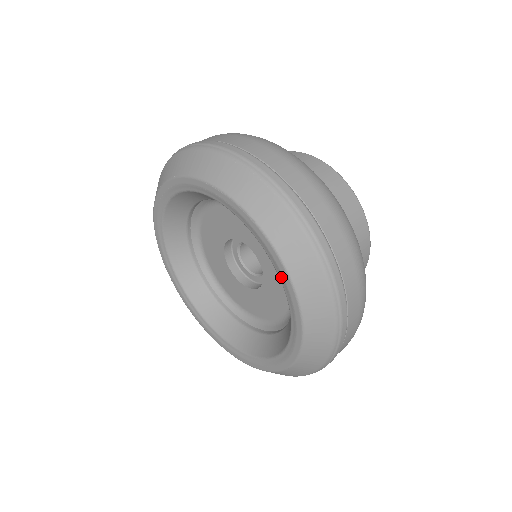
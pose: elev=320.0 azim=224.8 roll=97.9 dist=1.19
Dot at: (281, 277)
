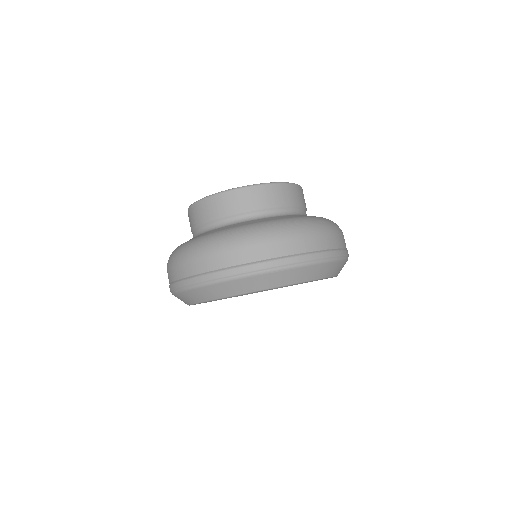
Dot at: occluded
